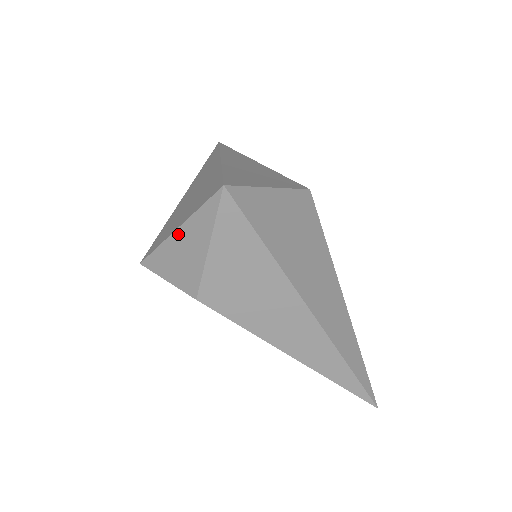
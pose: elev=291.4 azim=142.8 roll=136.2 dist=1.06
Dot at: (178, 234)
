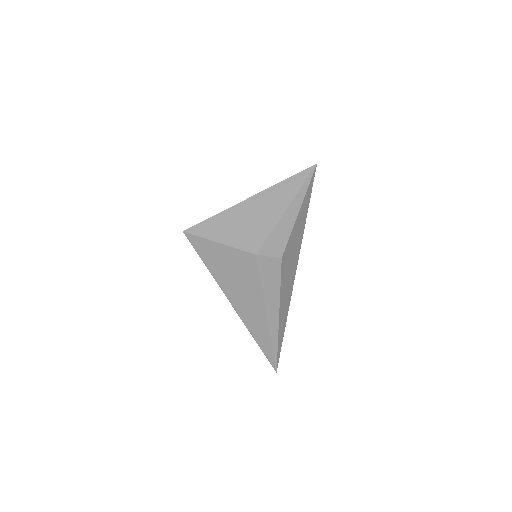
Dot at: occluded
